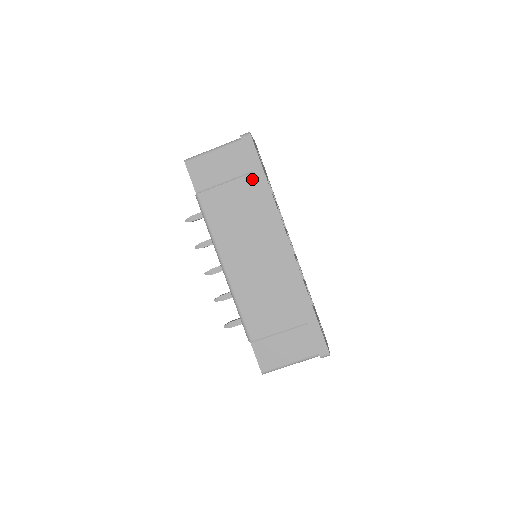
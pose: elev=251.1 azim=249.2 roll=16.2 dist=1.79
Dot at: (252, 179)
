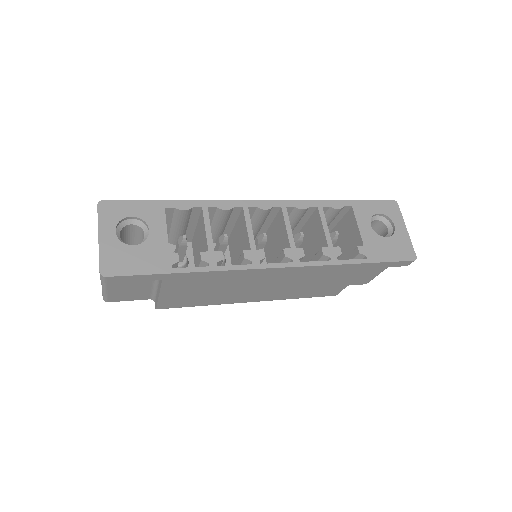
Dot at: (170, 282)
